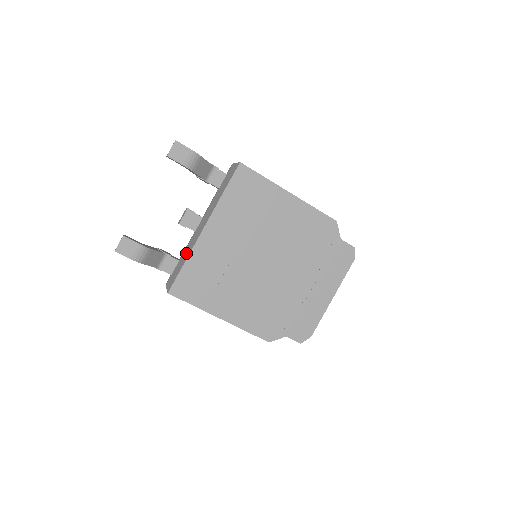
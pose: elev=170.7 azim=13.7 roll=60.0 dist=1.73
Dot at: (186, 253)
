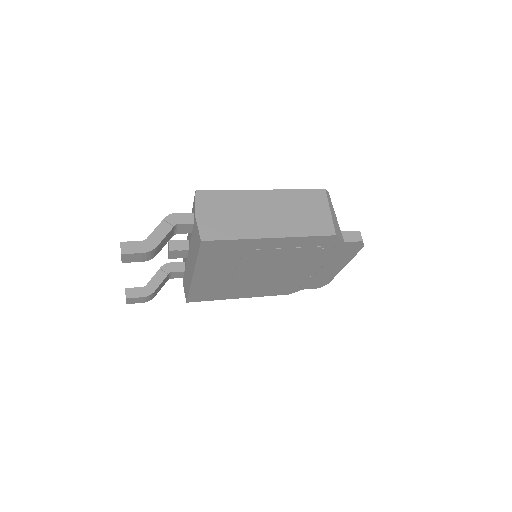
Dot at: (187, 278)
